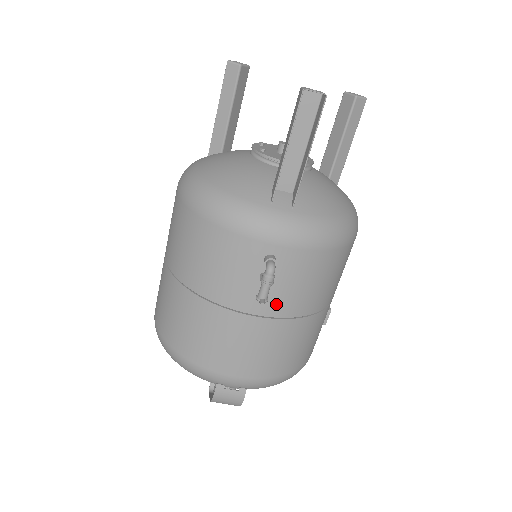
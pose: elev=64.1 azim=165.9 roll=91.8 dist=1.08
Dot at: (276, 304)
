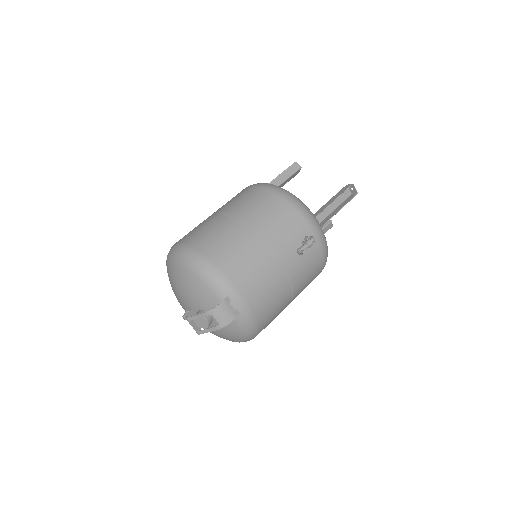
Dot at: (293, 266)
